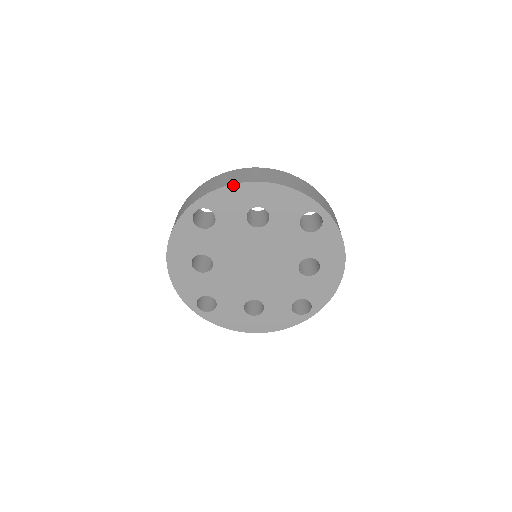
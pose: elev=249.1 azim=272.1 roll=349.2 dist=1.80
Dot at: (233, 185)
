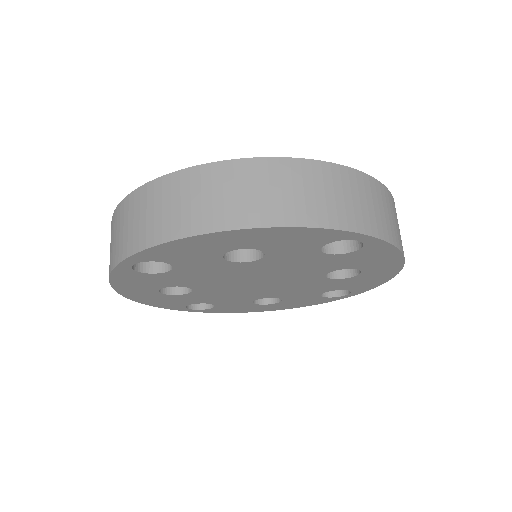
Dot at: (182, 239)
